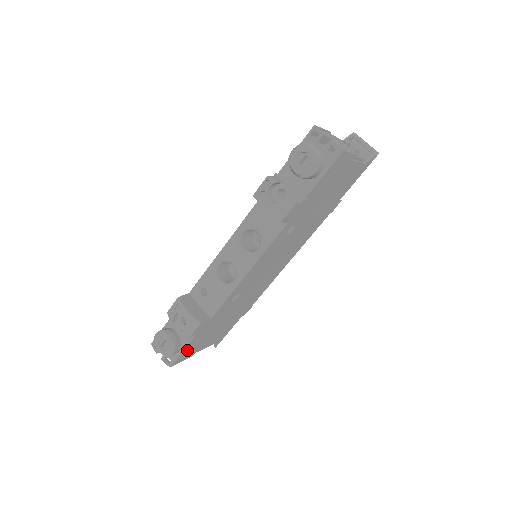
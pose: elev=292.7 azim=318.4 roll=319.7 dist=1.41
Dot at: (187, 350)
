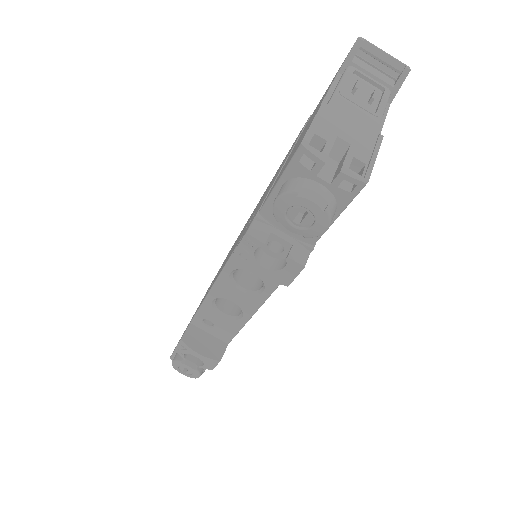
Dot at: occluded
